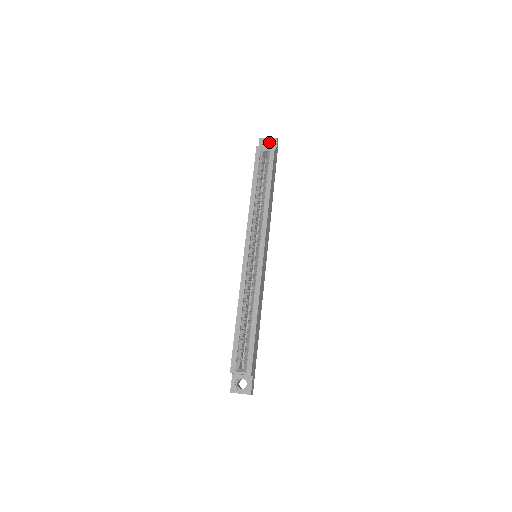
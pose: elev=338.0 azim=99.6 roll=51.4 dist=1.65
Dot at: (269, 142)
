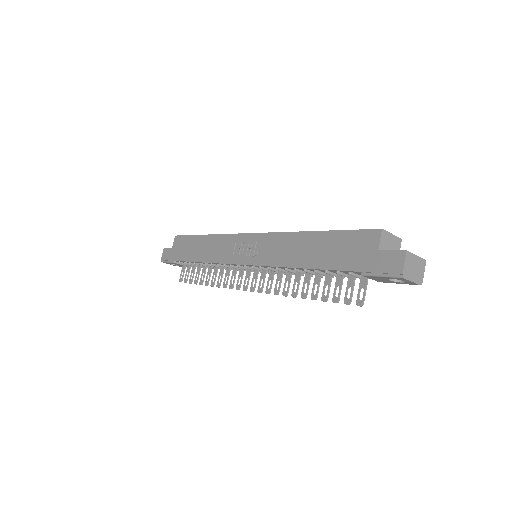
Dot at: occluded
